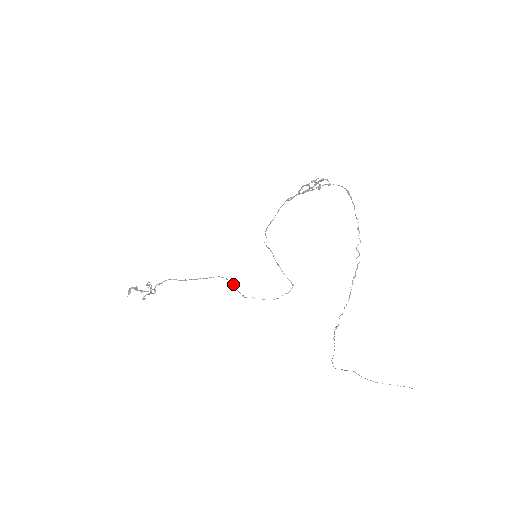
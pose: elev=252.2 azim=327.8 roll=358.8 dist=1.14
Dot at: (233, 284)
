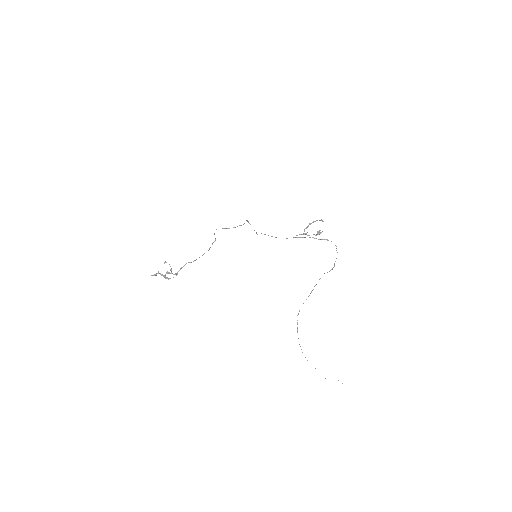
Dot at: (215, 238)
